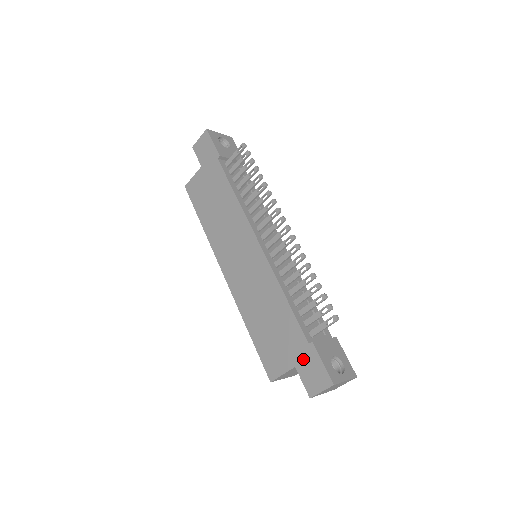
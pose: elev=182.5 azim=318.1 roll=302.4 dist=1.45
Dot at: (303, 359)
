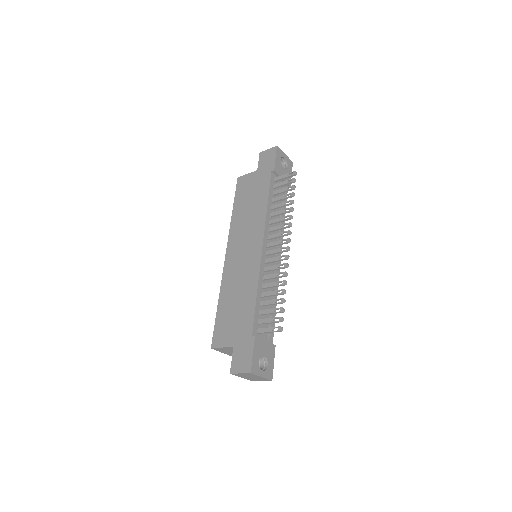
Dot at: (242, 344)
